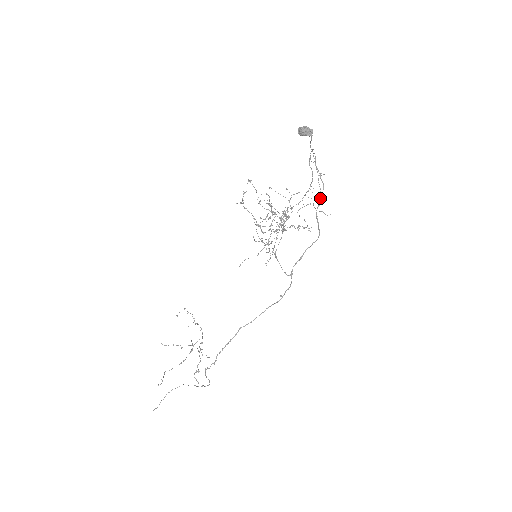
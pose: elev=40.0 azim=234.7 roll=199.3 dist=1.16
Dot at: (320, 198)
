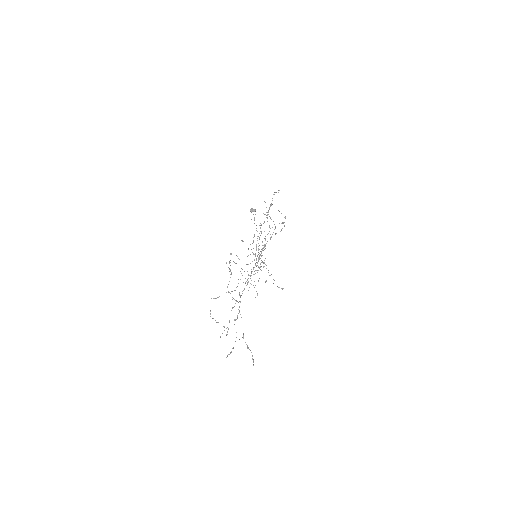
Dot at: occluded
